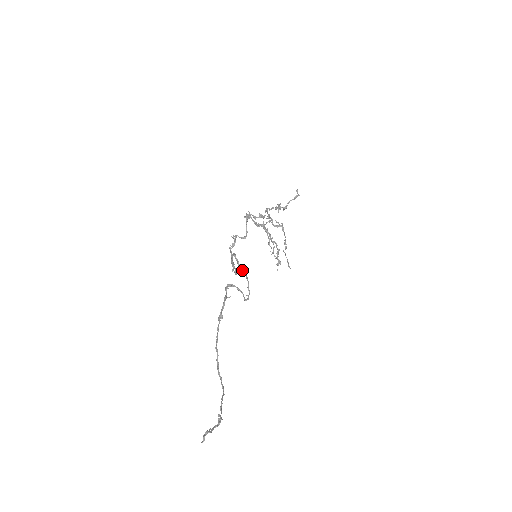
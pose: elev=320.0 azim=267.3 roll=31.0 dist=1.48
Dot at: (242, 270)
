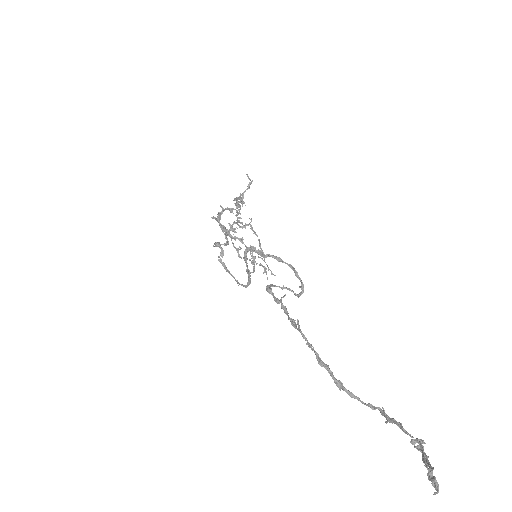
Dot at: (275, 258)
